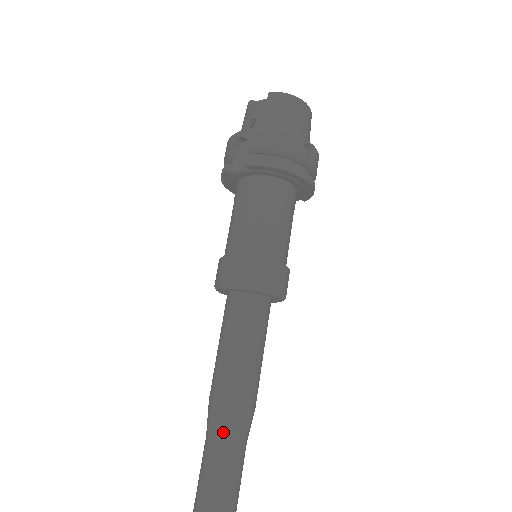
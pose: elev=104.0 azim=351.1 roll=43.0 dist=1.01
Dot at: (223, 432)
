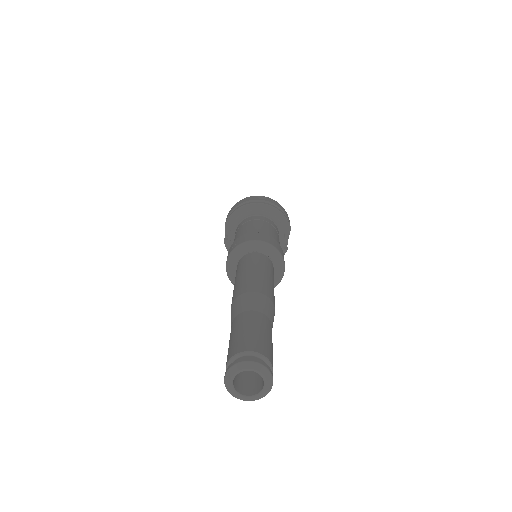
Dot at: (236, 311)
